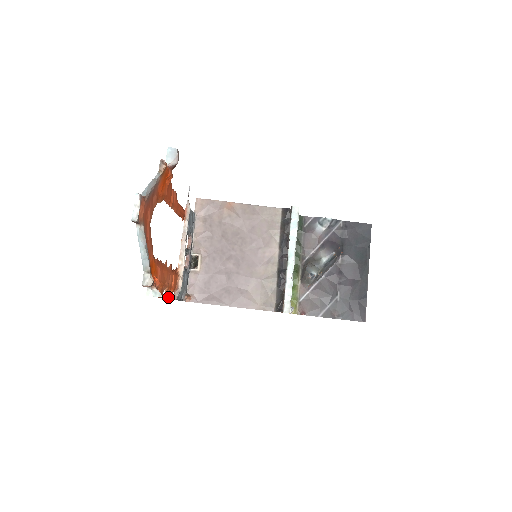
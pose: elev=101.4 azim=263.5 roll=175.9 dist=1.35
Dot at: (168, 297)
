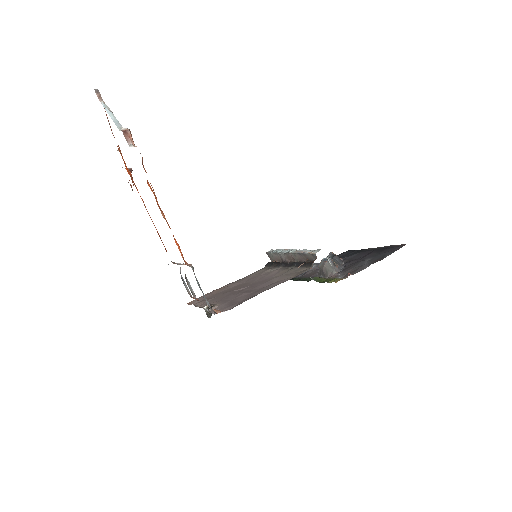
Dot at: (173, 236)
